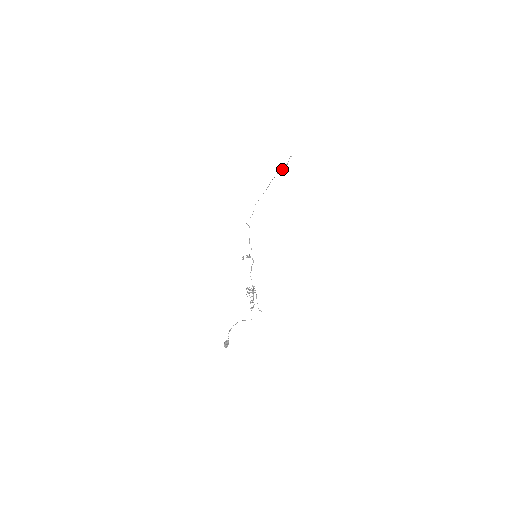
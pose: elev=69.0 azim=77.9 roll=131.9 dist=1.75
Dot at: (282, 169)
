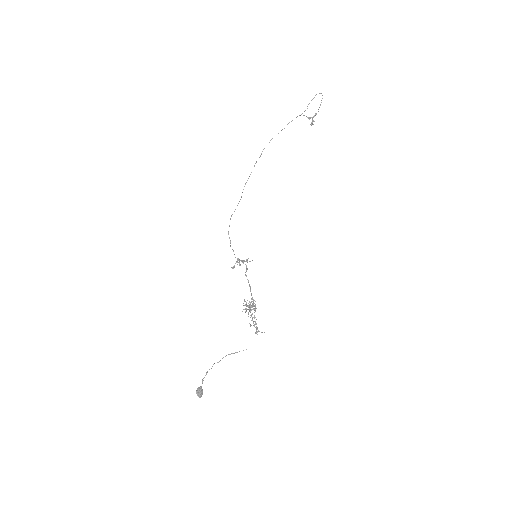
Dot at: (292, 120)
